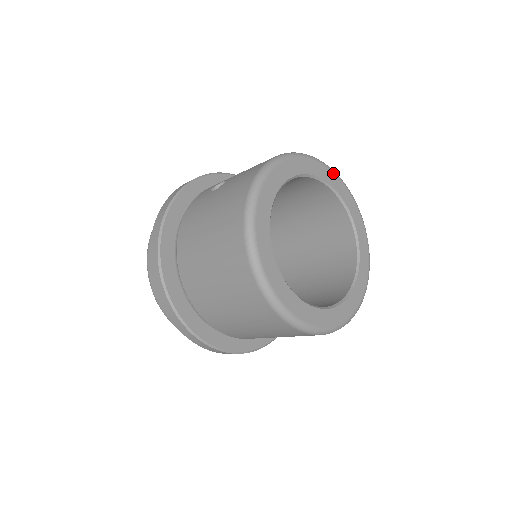
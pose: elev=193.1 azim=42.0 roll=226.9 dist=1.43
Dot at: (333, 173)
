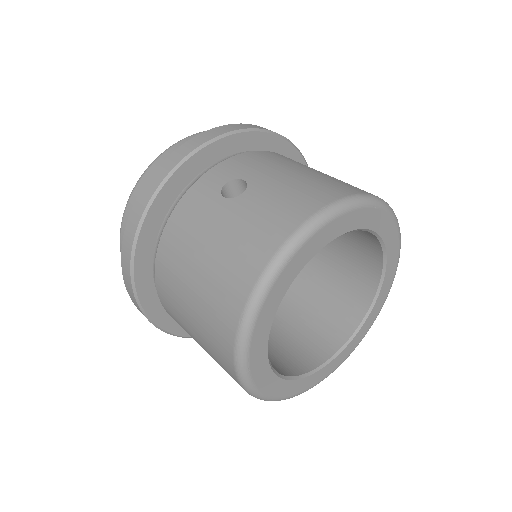
Dot at: (390, 217)
